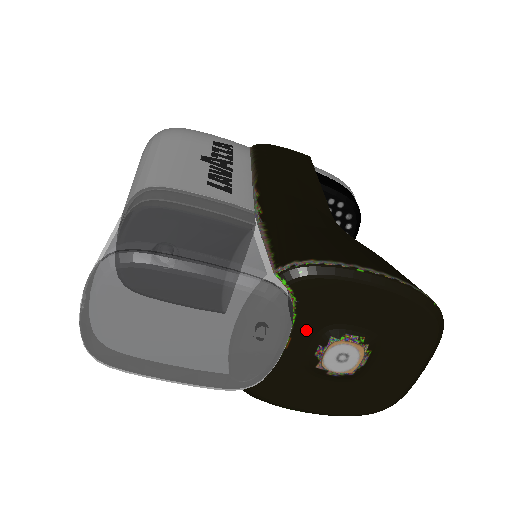
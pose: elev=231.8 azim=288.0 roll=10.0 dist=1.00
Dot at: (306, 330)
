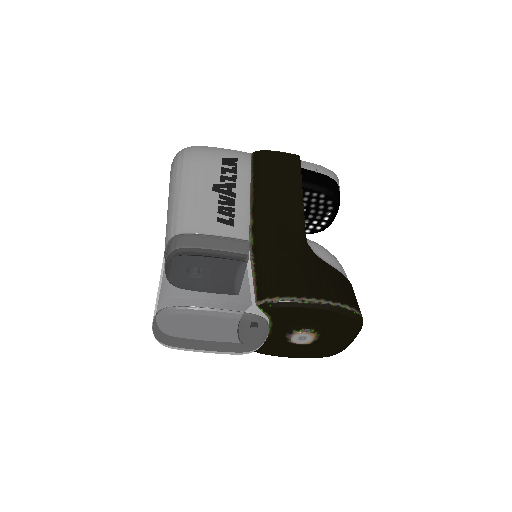
Dot at: (279, 327)
